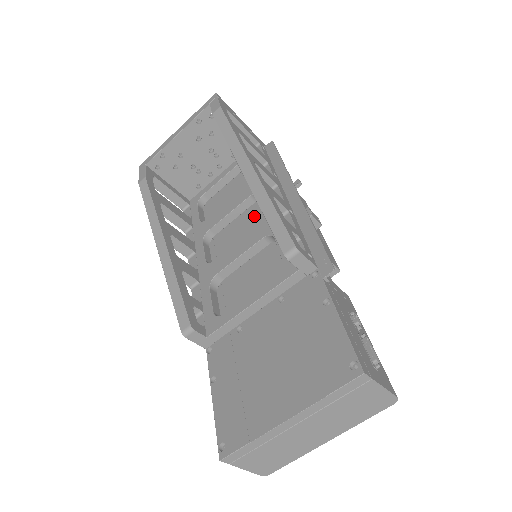
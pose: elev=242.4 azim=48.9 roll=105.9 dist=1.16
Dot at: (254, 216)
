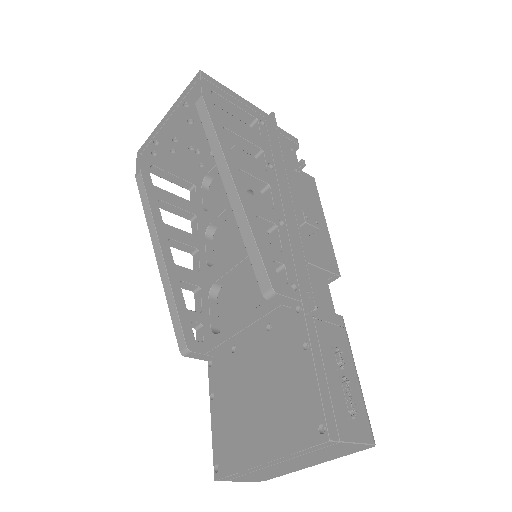
Dot at: occluded
